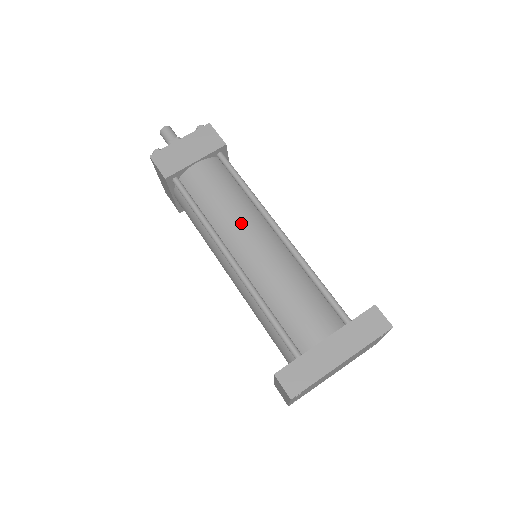
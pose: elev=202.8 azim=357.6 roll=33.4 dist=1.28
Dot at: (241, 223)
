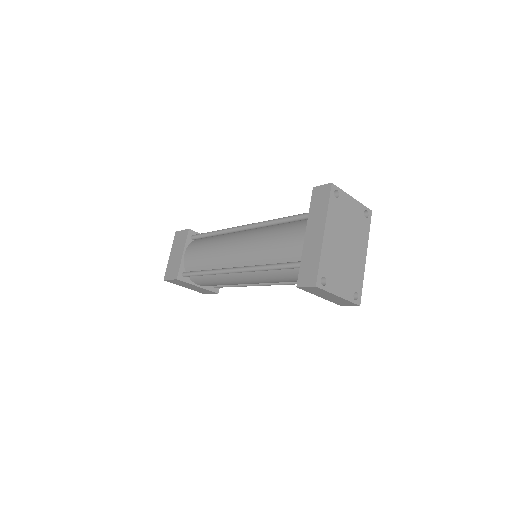
Dot at: (223, 248)
